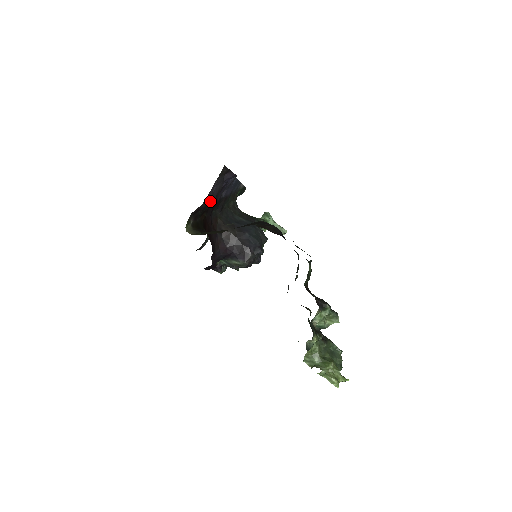
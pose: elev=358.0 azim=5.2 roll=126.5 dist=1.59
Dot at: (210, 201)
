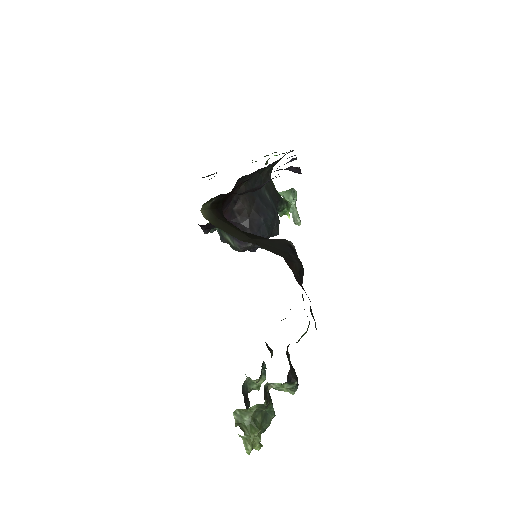
Dot at: occluded
